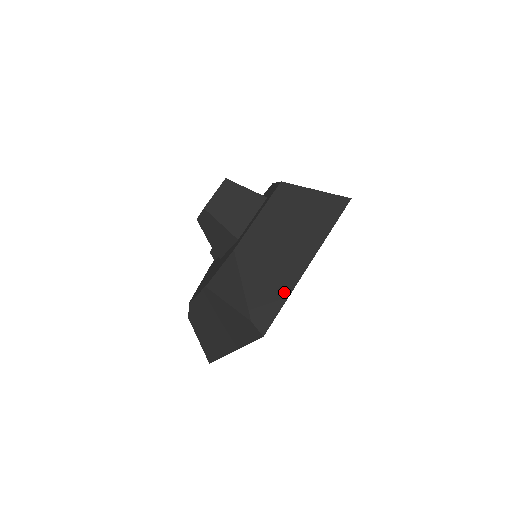
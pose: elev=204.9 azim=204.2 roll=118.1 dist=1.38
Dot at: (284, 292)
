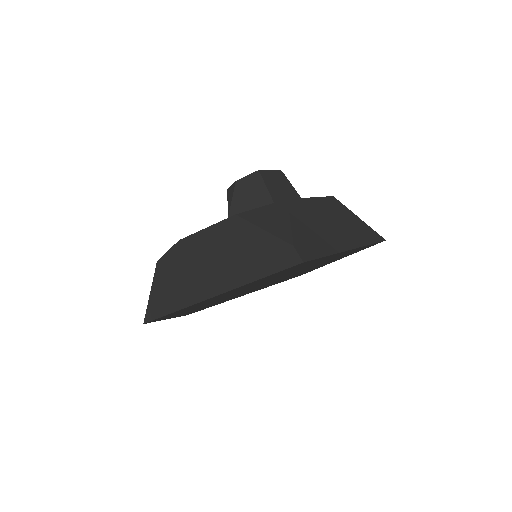
Dot at: (327, 249)
